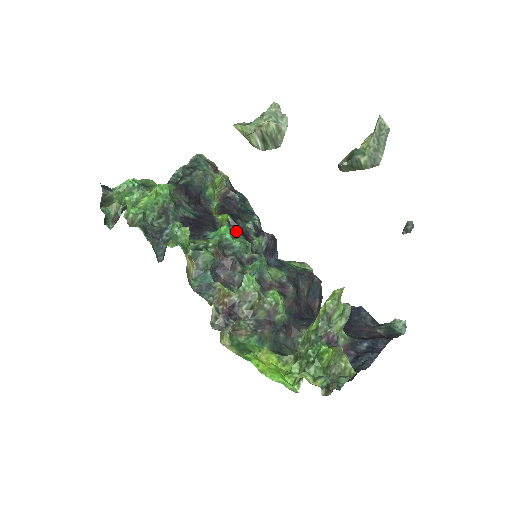
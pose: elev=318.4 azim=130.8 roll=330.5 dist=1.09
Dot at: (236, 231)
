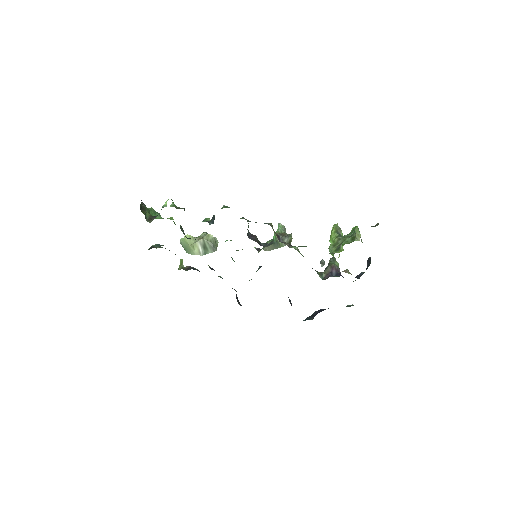
Dot at: occluded
